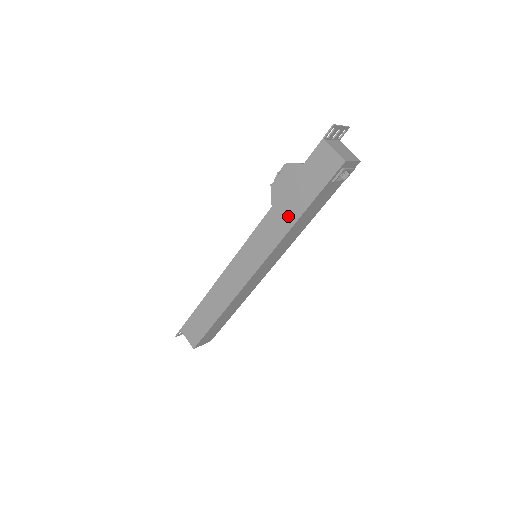
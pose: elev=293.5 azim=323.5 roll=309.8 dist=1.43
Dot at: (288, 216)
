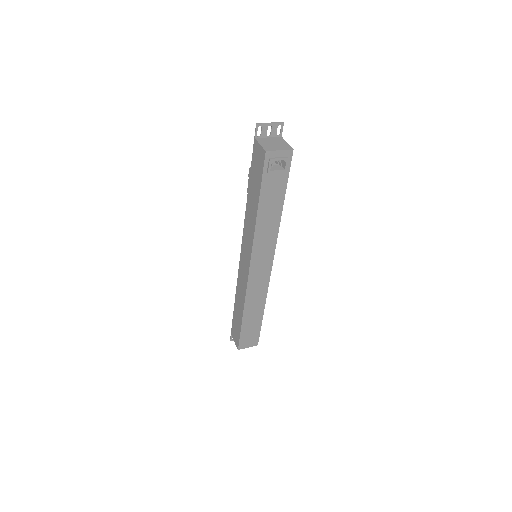
Dot at: (253, 212)
